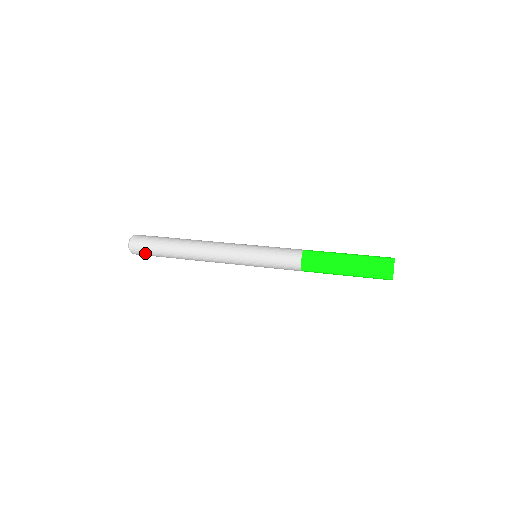
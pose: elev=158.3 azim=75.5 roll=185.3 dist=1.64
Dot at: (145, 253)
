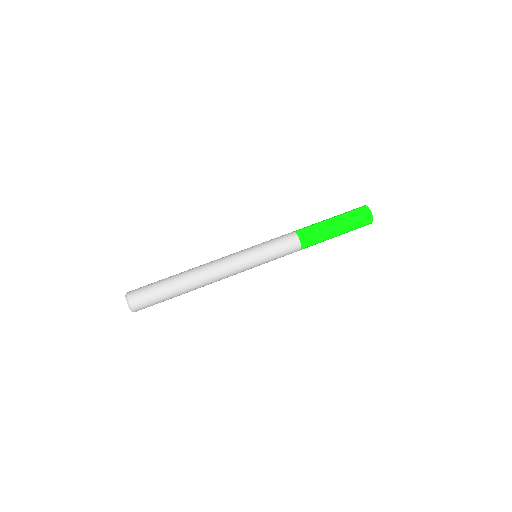
Dot at: occluded
